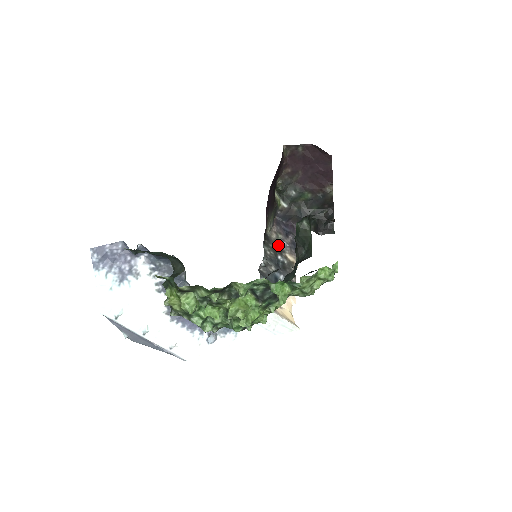
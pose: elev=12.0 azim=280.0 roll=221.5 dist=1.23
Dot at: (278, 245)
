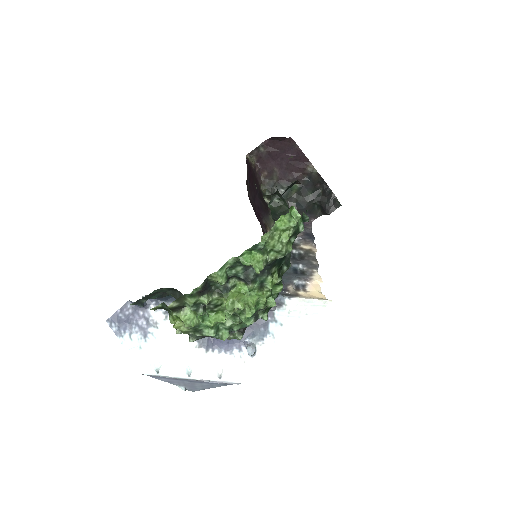
Dot at: occluded
